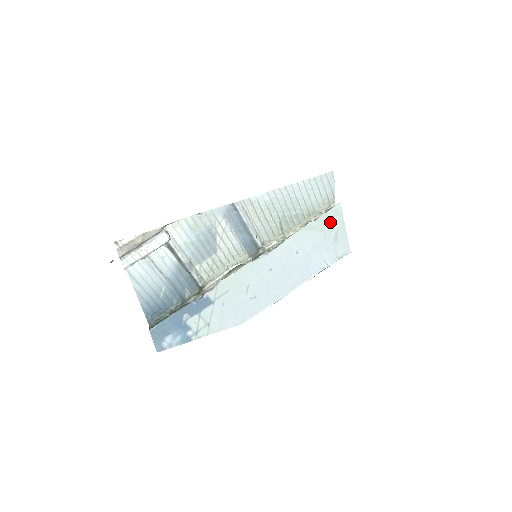
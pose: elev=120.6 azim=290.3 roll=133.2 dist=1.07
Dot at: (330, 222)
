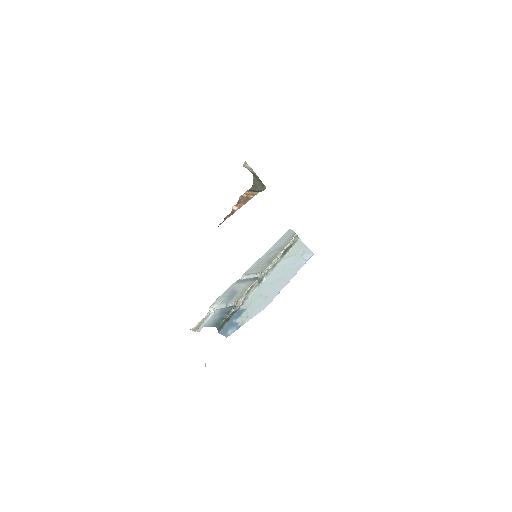
Dot at: (297, 249)
